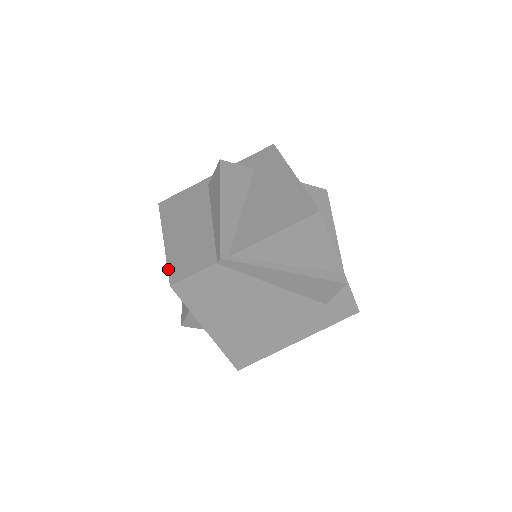
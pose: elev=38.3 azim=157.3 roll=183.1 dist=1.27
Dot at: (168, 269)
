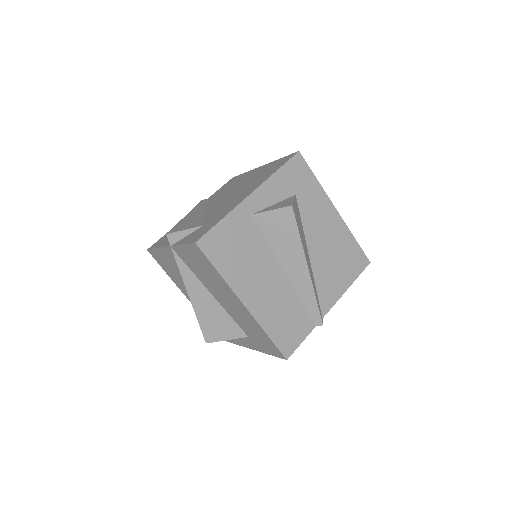
Dot at: (274, 343)
